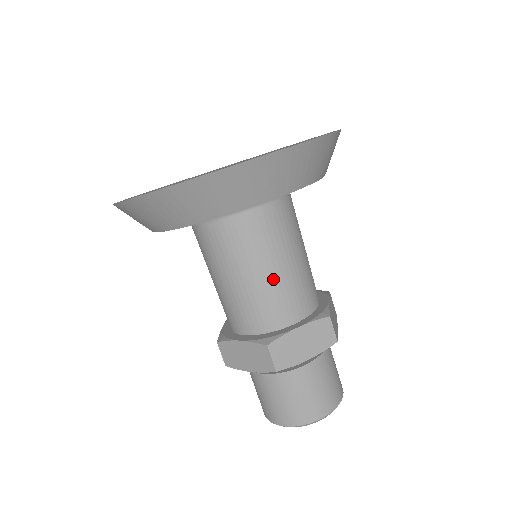
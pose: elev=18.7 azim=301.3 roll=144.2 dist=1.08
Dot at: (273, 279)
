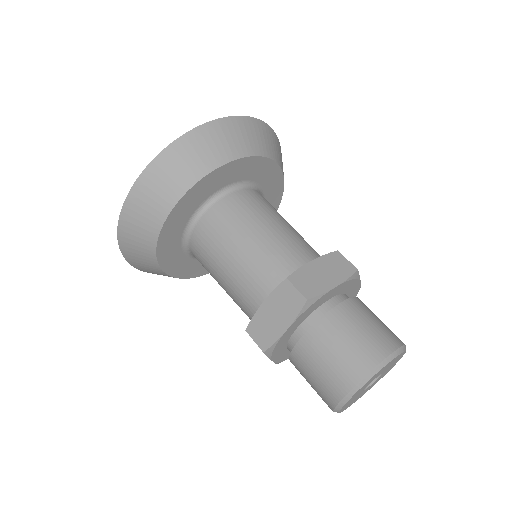
Dot at: (270, 236)
